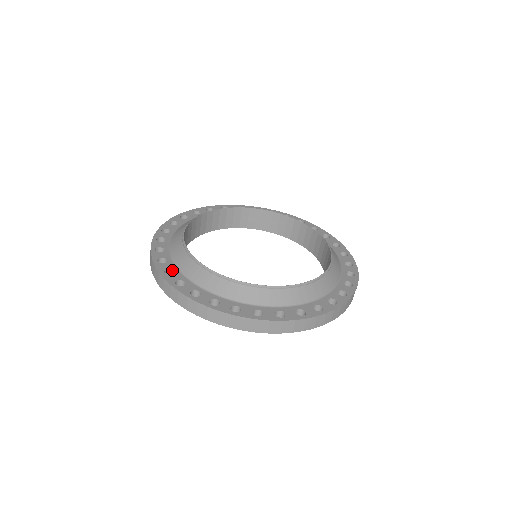
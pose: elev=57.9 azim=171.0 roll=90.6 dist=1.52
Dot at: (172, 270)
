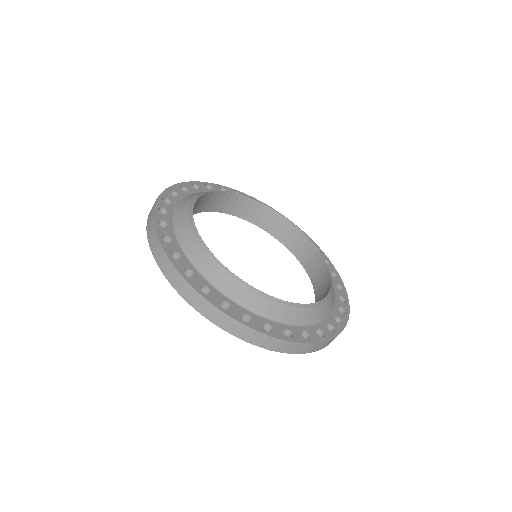
Dot at: (191, 270)
